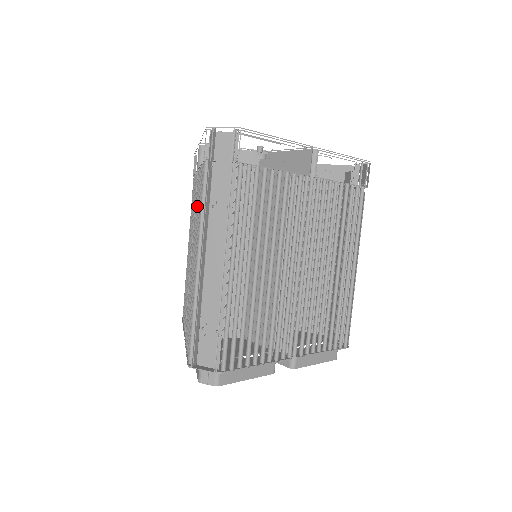
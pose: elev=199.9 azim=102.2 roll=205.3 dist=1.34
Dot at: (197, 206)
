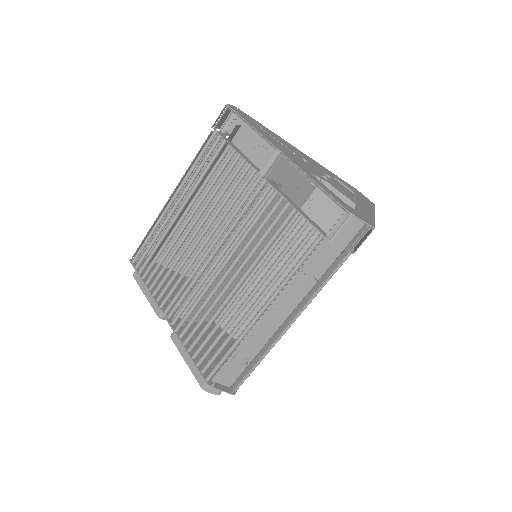
Dot at: (263, 235)
